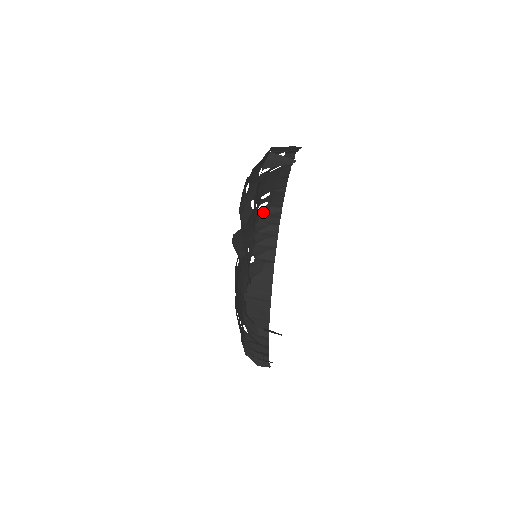
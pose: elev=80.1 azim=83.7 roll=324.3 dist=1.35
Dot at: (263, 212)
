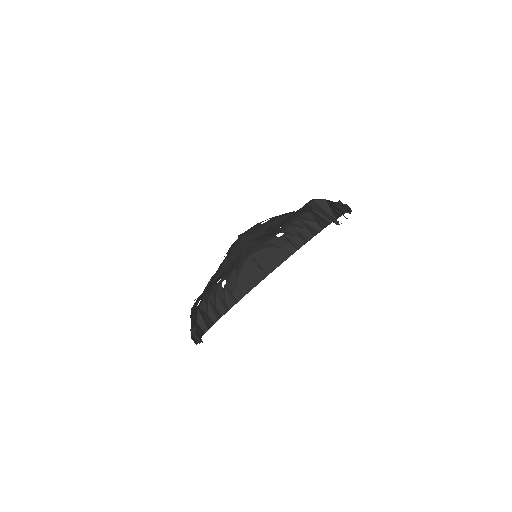
Dot at: occluded
